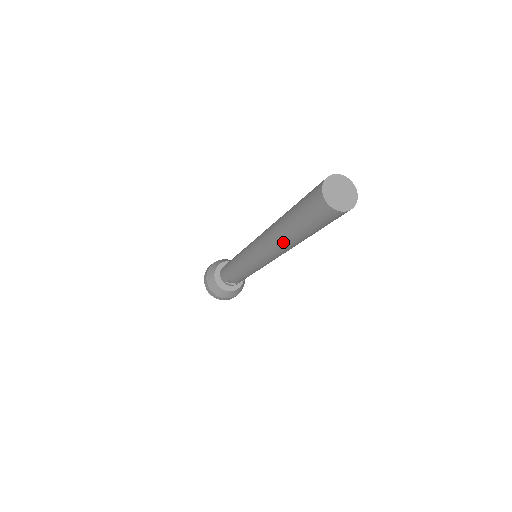
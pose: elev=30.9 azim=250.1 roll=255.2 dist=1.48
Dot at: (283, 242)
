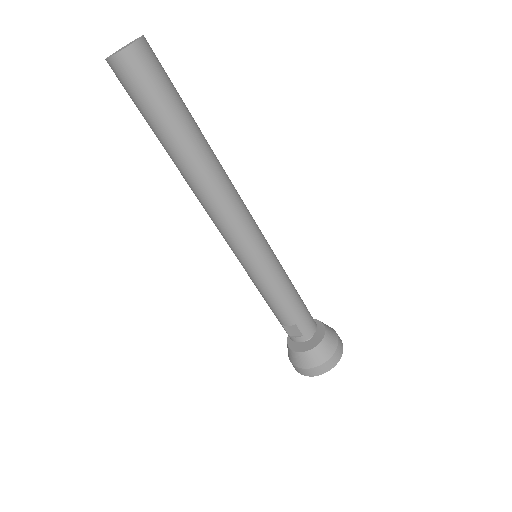
Dot at: (183, 175)
